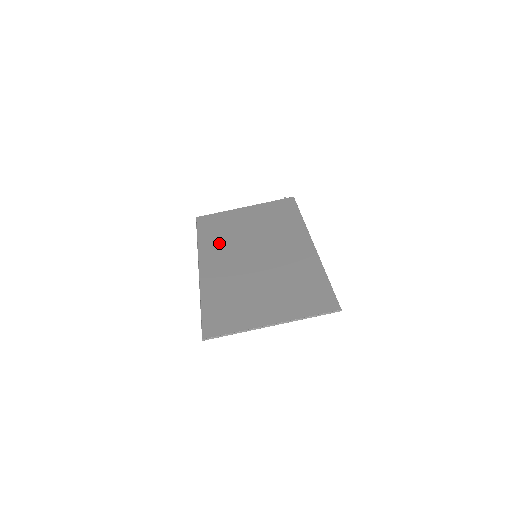
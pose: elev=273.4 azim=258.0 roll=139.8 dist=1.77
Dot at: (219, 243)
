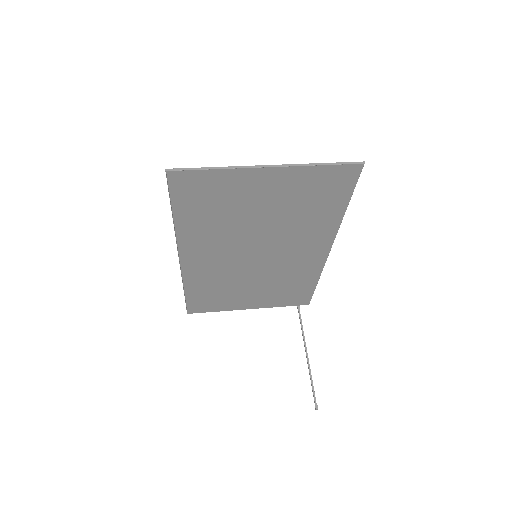
Dot at: (211, 279)
